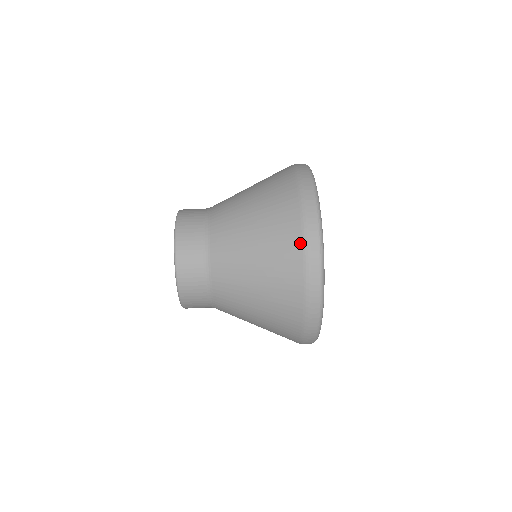
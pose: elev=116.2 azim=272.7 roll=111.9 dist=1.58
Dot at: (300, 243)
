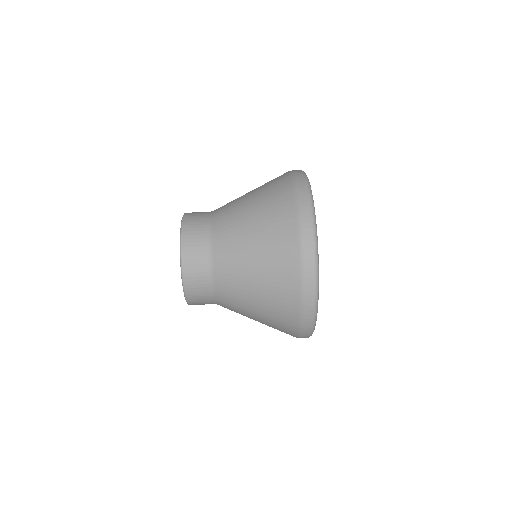
Dot at: (298, 293)
